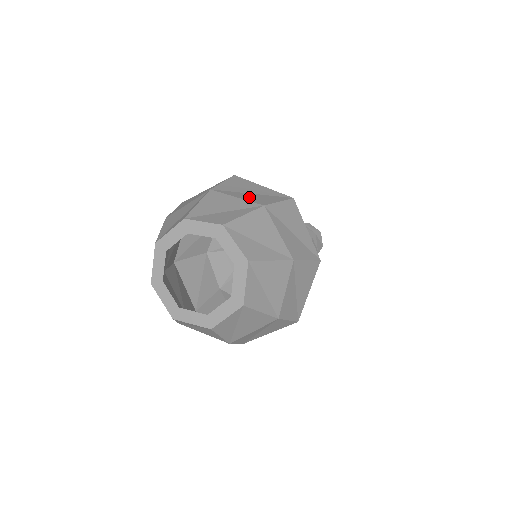
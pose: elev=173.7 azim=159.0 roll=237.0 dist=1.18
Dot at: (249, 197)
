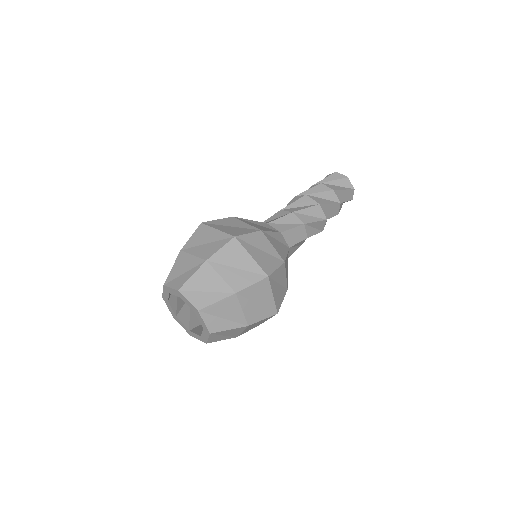
Dot at: (201, 251)
